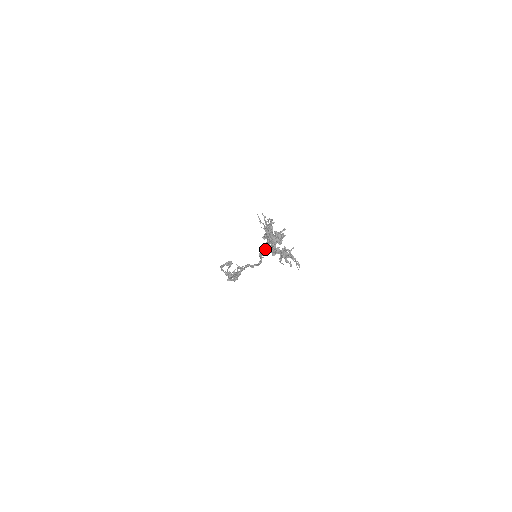
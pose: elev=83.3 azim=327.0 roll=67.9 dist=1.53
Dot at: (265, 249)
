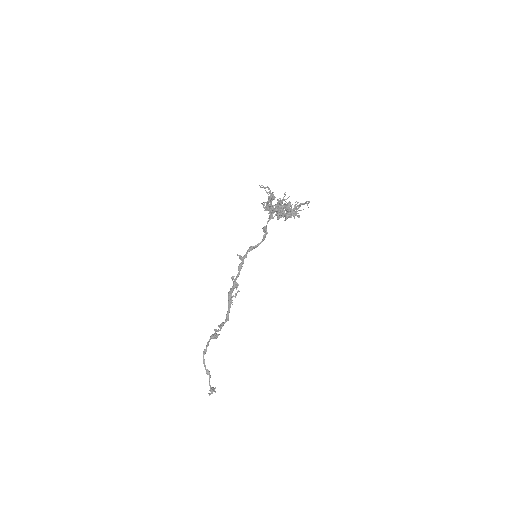
Dot at: (269, 218)
